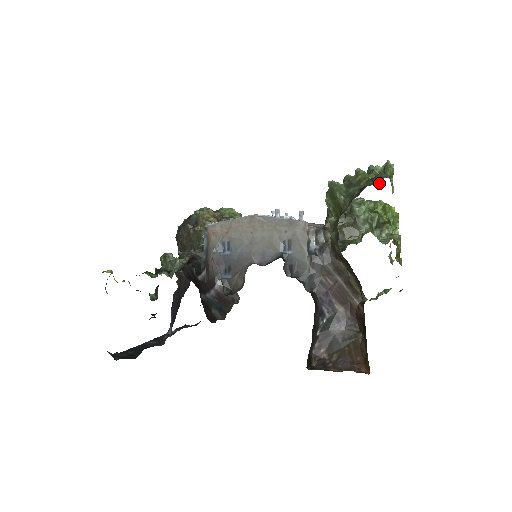
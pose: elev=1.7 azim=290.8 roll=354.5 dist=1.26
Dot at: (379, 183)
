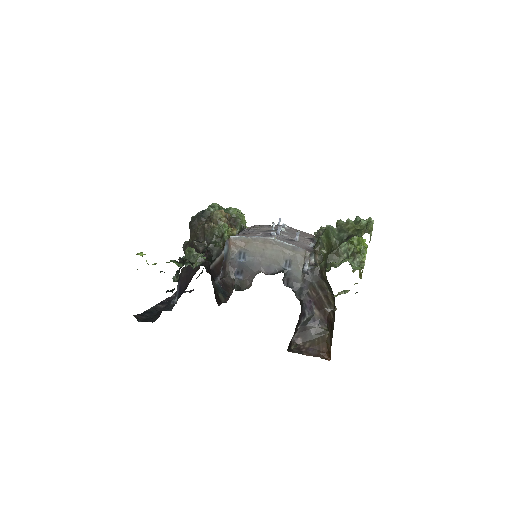
Dot at: occluded
